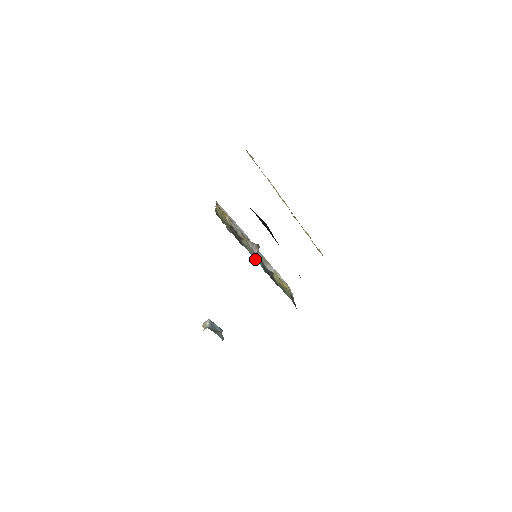
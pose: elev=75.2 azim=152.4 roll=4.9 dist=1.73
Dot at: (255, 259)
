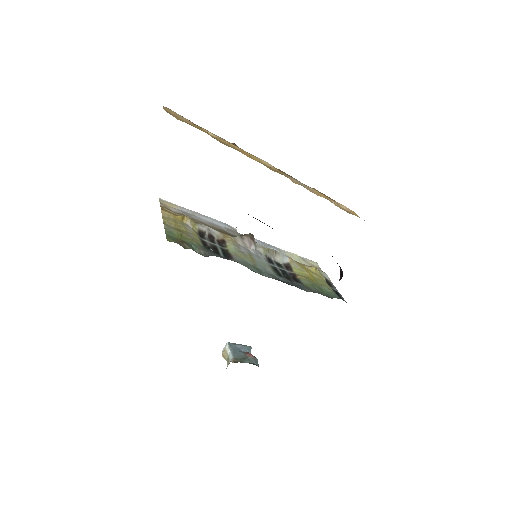
Dot at: (259, 271)
